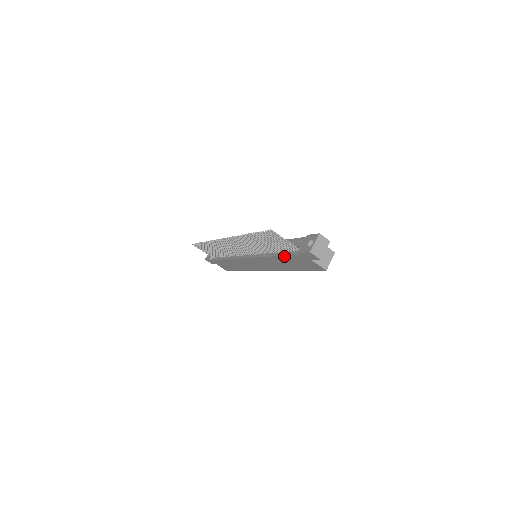
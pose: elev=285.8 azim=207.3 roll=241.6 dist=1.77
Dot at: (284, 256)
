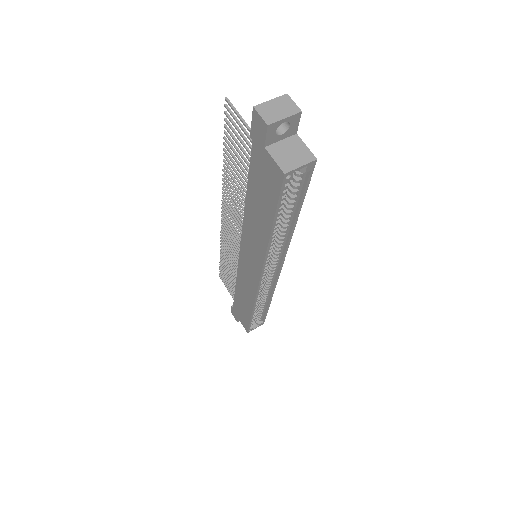
Dot at: (249, 180)
